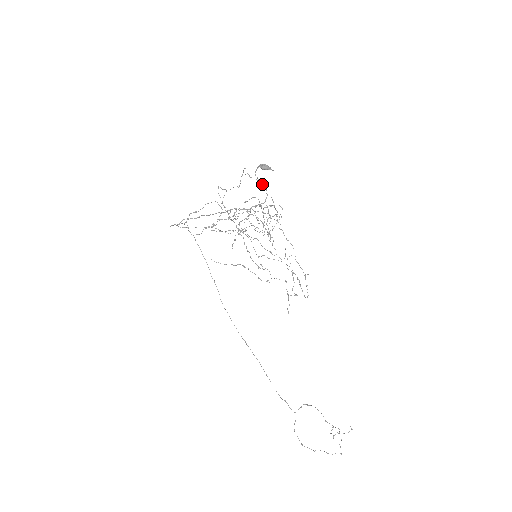
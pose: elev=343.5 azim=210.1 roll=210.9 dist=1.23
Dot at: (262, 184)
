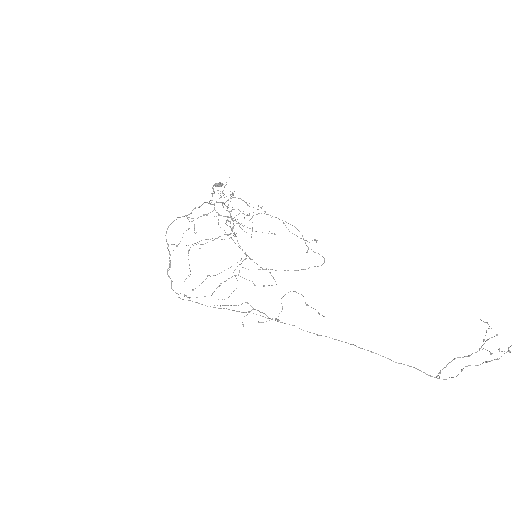
Dot at: occluded
